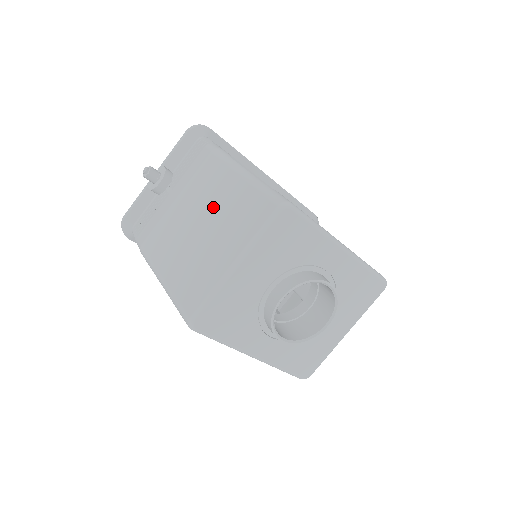
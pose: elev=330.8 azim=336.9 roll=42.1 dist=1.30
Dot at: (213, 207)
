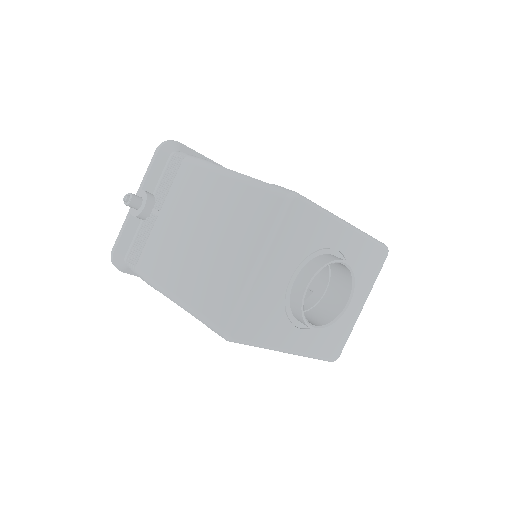
Dot at: (214, 216)
